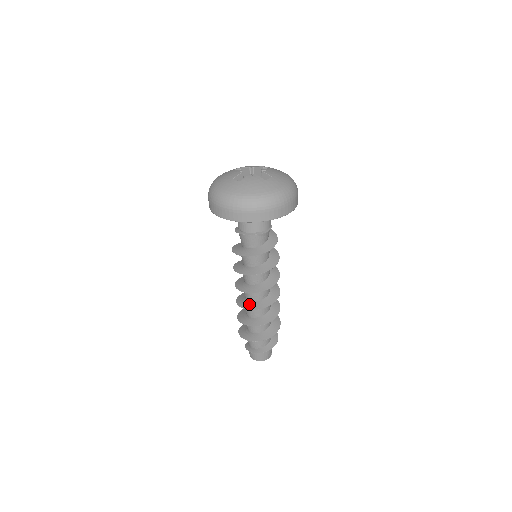
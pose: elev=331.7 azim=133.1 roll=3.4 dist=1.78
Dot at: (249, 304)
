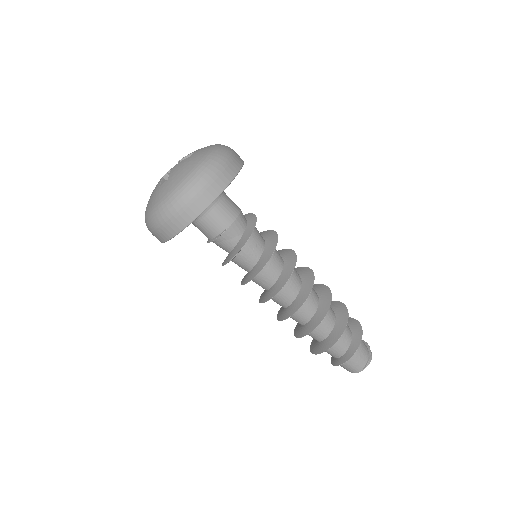
Dot at: (281, 310)
